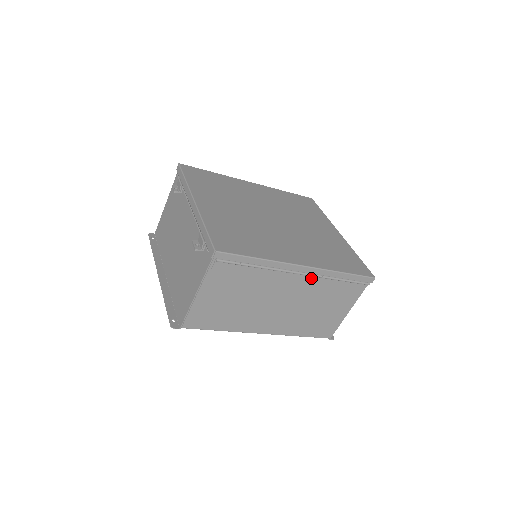
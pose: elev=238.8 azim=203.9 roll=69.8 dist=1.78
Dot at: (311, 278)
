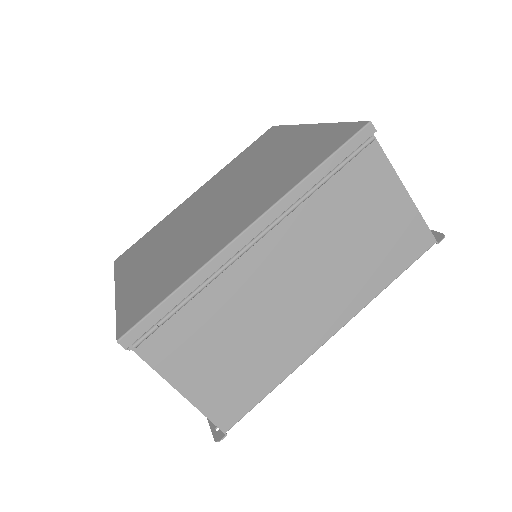
Dot at: (282, 226)
